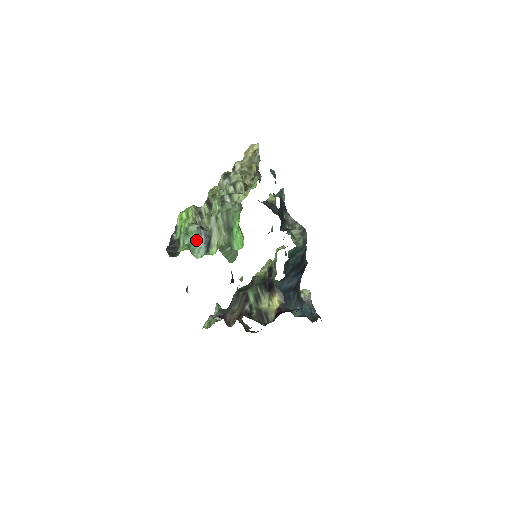
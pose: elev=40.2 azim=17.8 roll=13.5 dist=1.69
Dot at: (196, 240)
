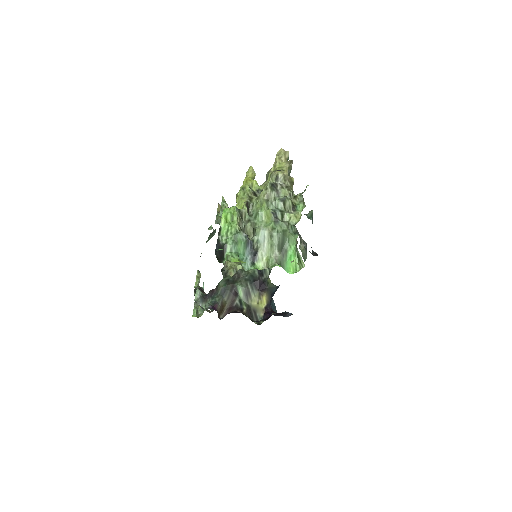
Dot at: (244, 250)
